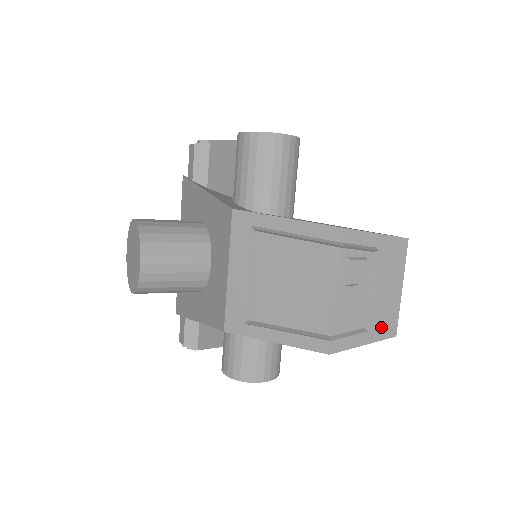
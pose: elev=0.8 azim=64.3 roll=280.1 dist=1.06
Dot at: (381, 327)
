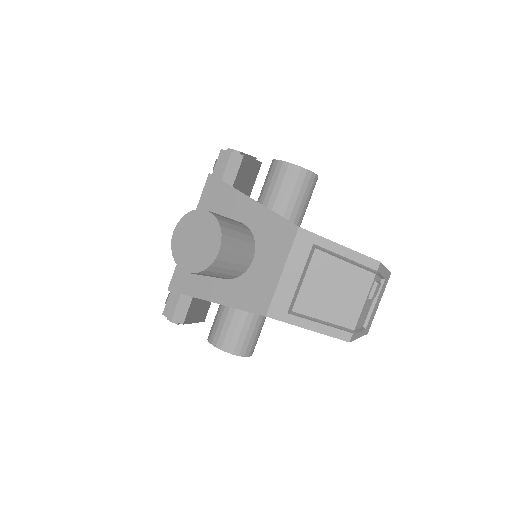
Dot at: (366, 327)
